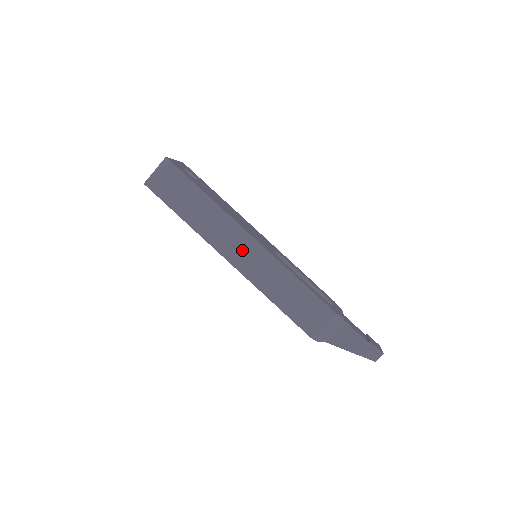
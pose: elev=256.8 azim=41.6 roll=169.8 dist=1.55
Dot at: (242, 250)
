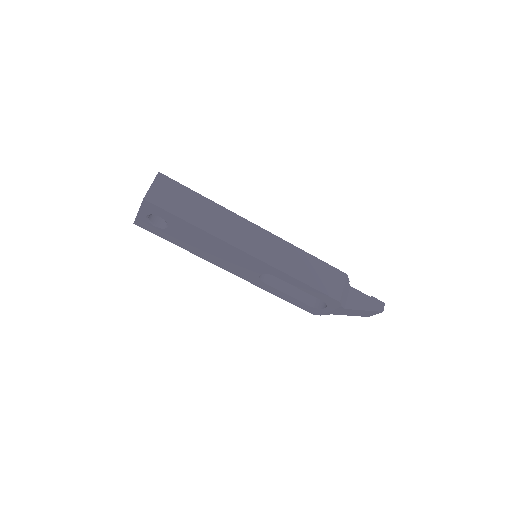
Dot at: (256, 240)
